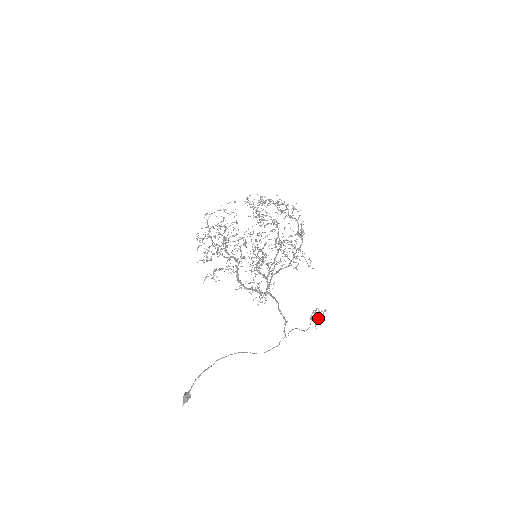
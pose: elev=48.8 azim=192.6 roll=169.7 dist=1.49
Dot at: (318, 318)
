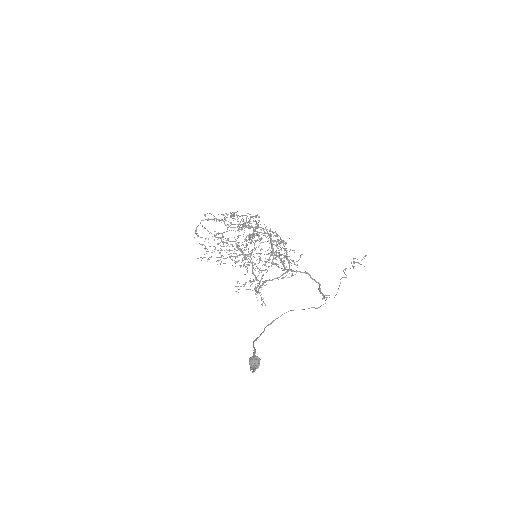
Dot at: (364, 258)
